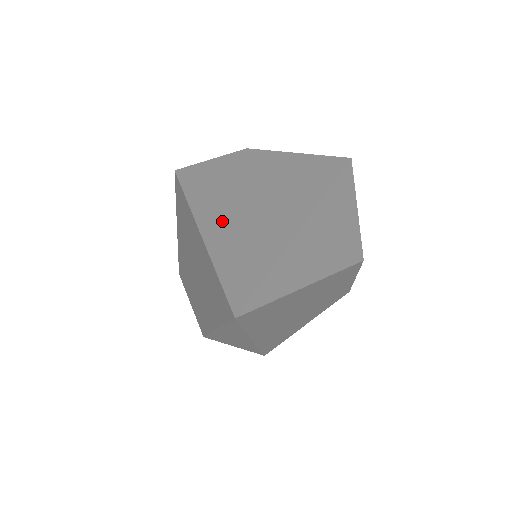
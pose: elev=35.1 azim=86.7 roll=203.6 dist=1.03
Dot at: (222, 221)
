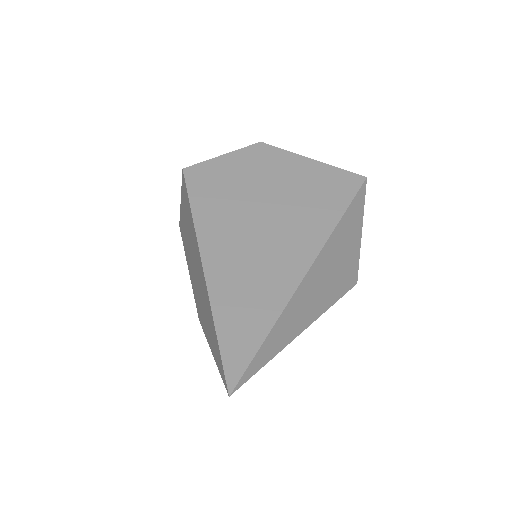
Dot at: (226, 260)
